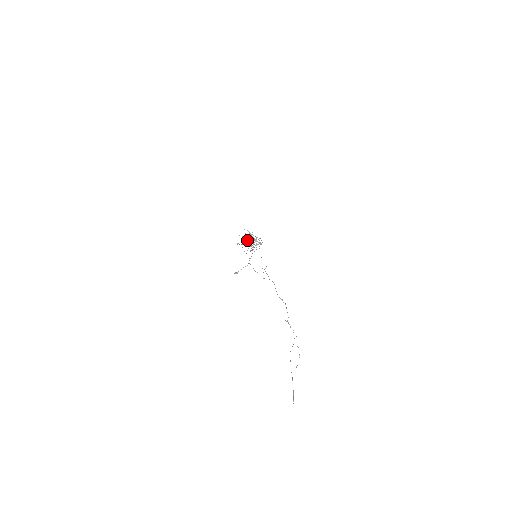
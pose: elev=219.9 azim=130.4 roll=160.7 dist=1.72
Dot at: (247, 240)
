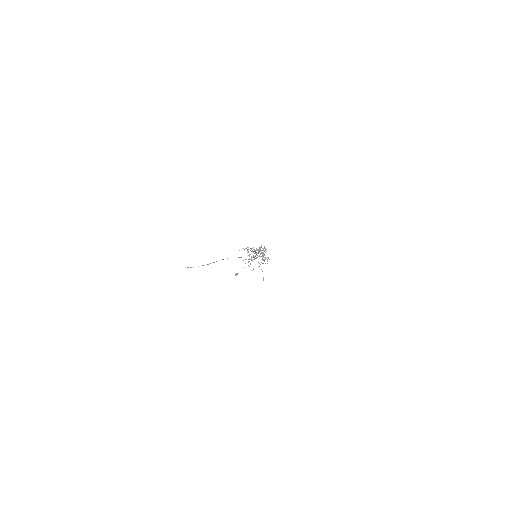
Dot at: occluded
